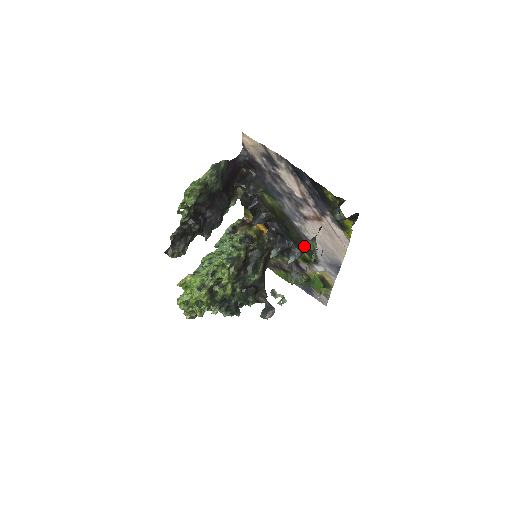
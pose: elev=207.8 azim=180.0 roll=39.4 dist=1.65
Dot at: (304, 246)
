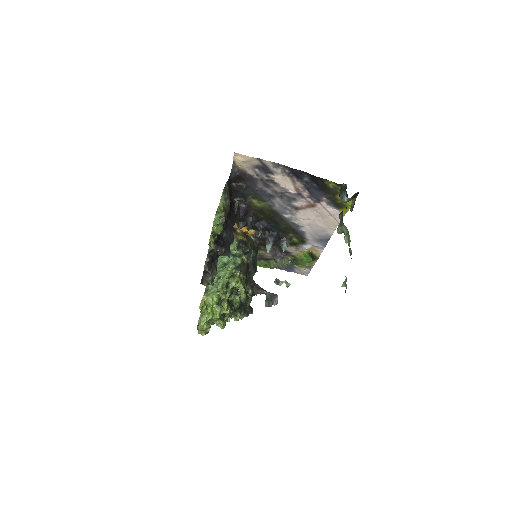
Dot at: (293, 232)
